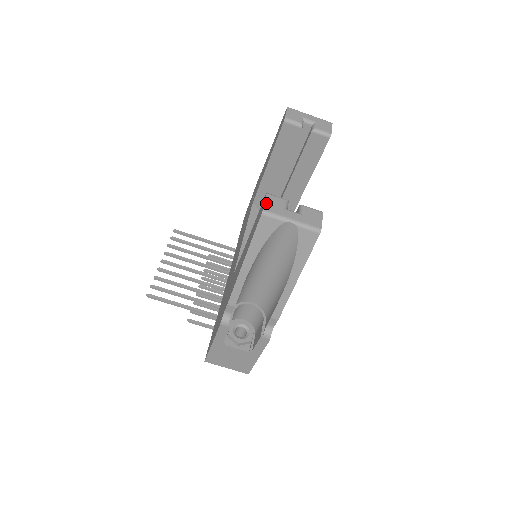
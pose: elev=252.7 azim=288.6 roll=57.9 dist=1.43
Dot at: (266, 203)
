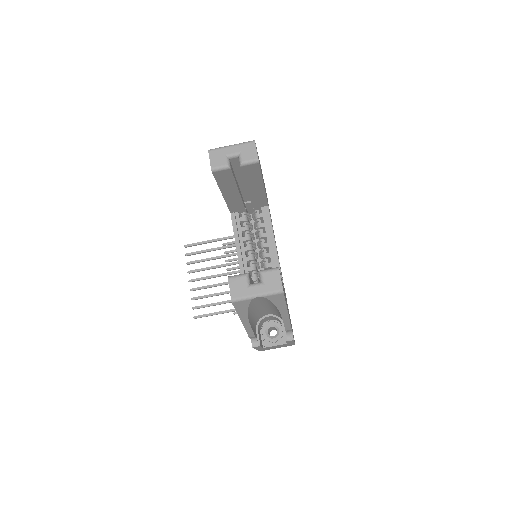
Dot at: (231, 290)
